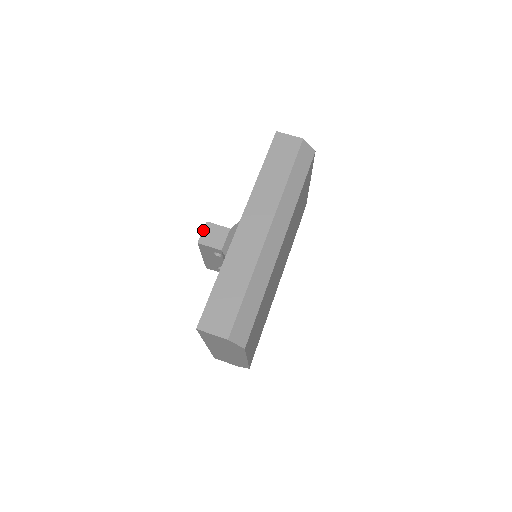
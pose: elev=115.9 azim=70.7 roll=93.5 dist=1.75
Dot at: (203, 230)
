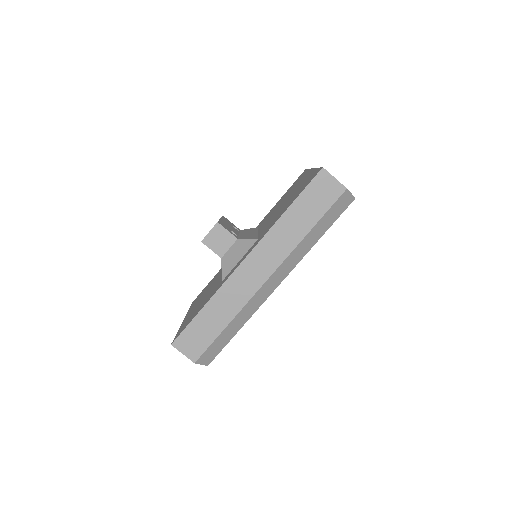
Dot at: (211, 230)
